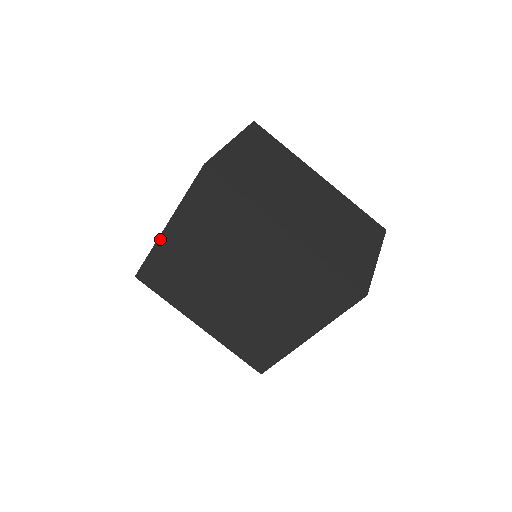
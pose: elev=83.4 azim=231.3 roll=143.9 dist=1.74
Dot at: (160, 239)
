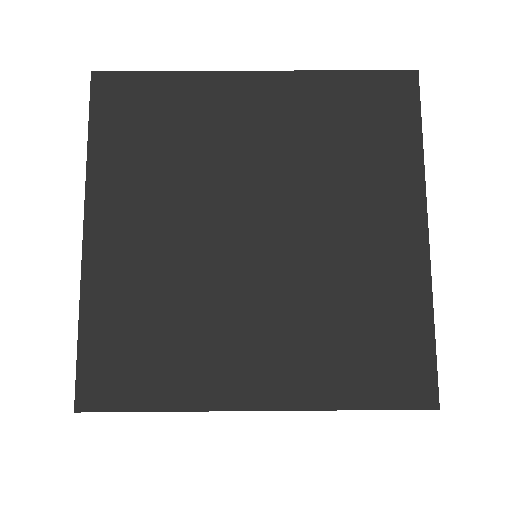
Dot at: (85, 264)
